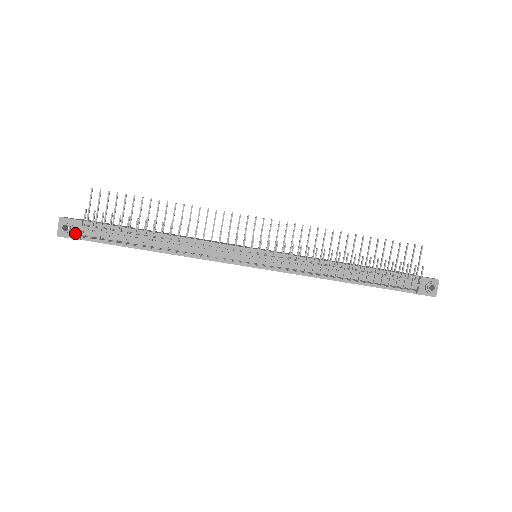
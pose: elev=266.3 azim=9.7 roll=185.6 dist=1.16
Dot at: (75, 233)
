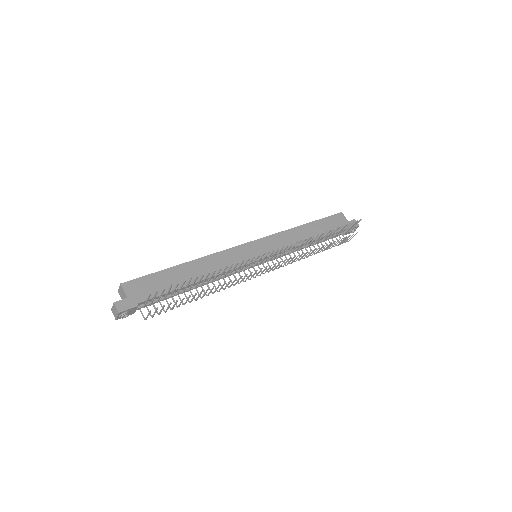
Dot at: (131, 313)
